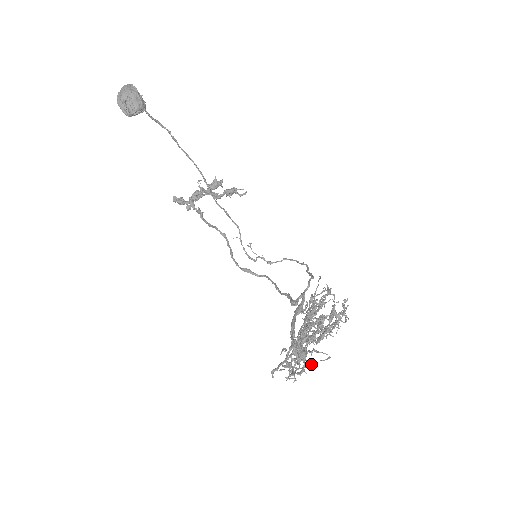
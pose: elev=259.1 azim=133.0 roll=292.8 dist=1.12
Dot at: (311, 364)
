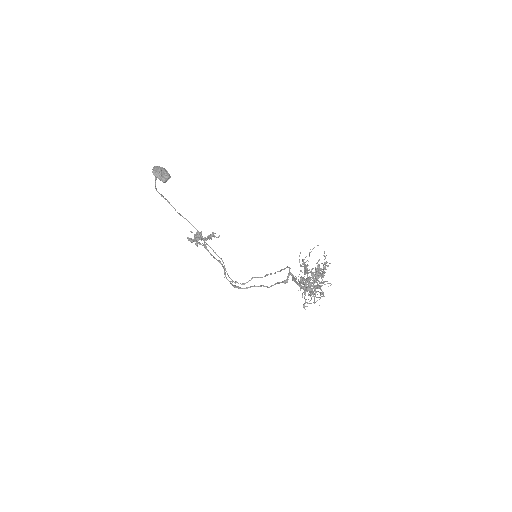
Dot at: occluded
